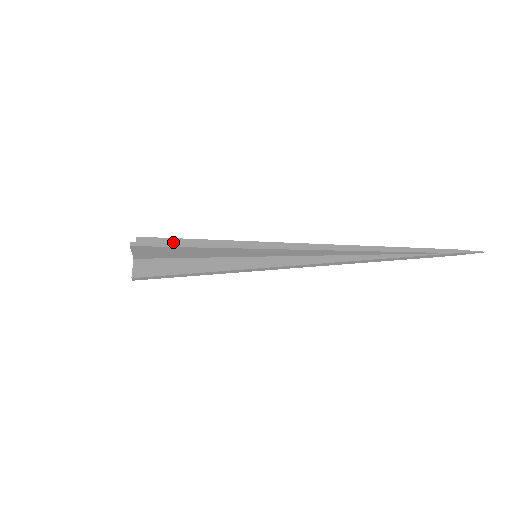
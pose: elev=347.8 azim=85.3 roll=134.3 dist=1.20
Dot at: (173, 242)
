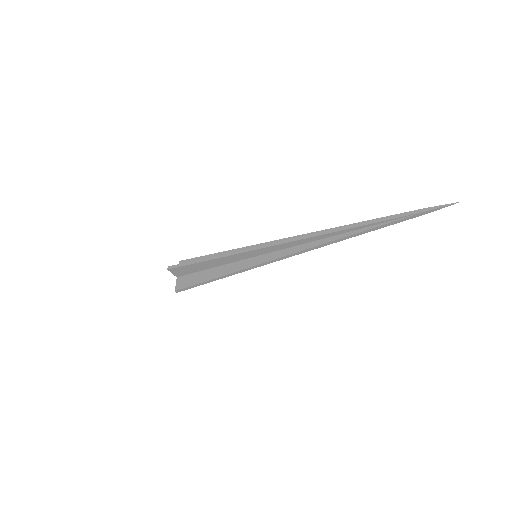
Dot at: occluded
